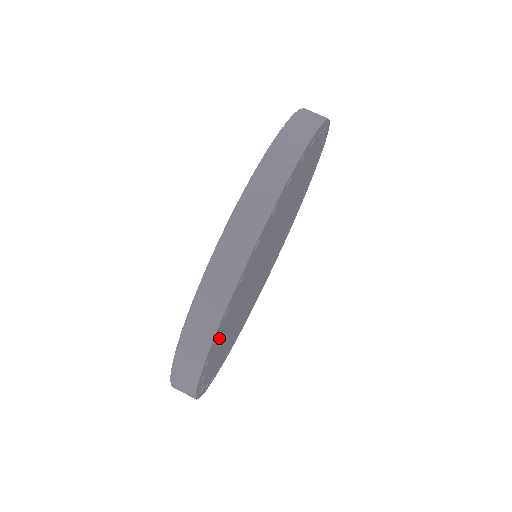
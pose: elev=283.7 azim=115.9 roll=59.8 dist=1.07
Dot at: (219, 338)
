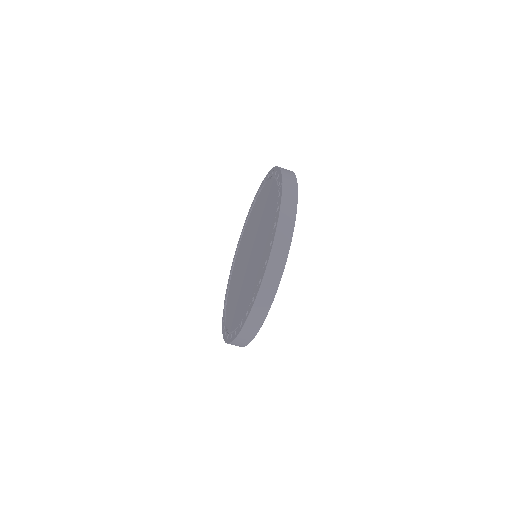
Dot at: occluded
